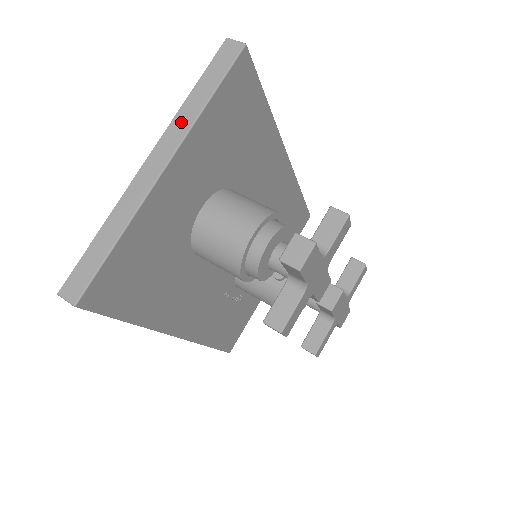
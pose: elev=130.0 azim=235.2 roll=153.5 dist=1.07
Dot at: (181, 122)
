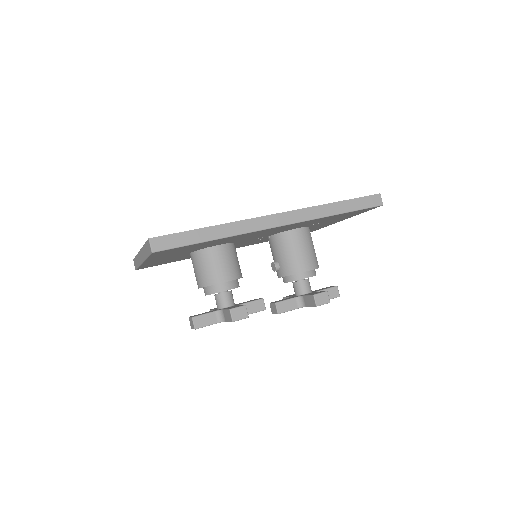
Dot at: (143, 253)
